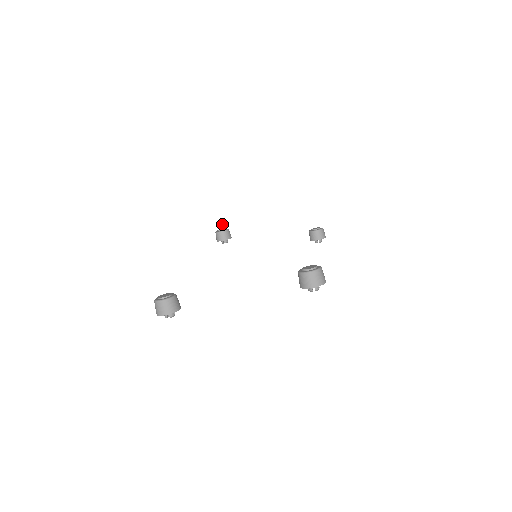
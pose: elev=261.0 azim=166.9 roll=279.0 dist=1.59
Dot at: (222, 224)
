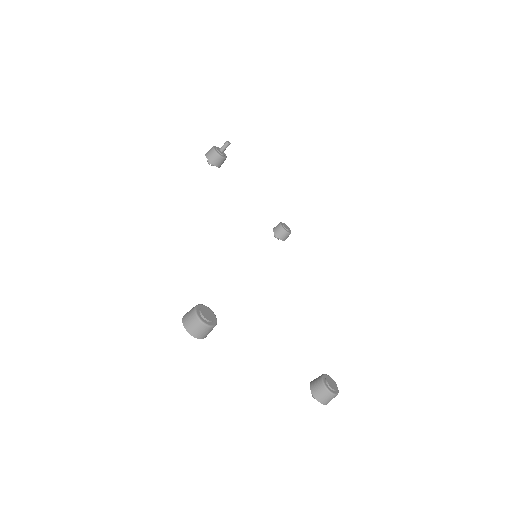
Dot at: occluded
